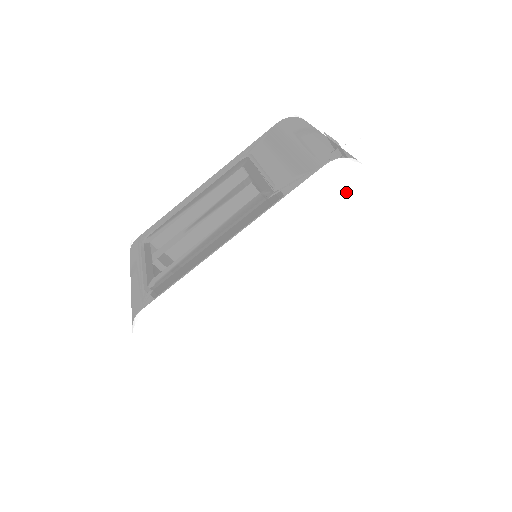
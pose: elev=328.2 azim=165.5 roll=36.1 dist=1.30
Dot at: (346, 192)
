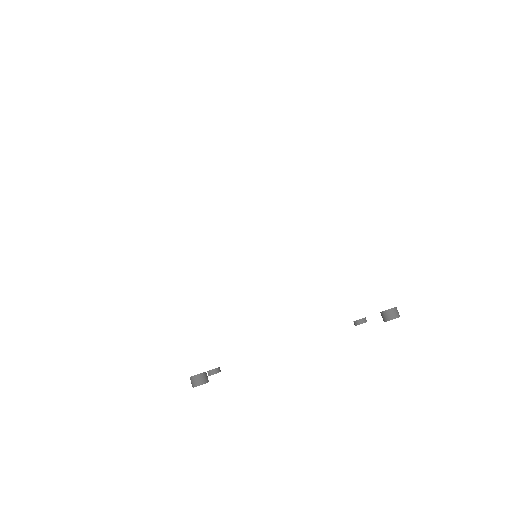
Dot at: (358, 147)
